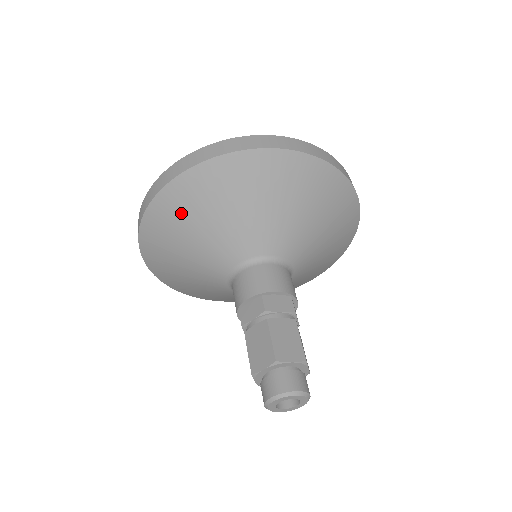
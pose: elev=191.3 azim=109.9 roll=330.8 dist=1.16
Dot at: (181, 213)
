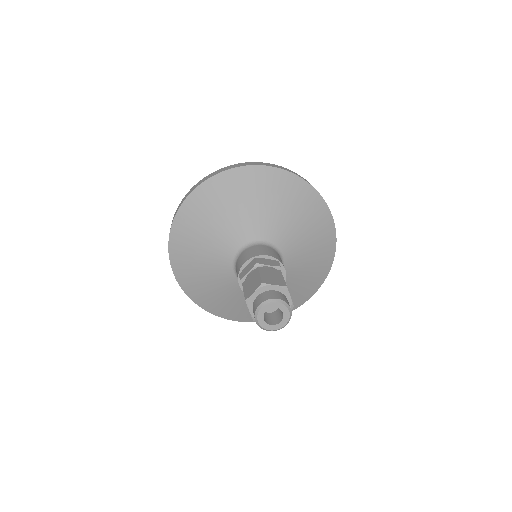
Dot at: (198, 215)
